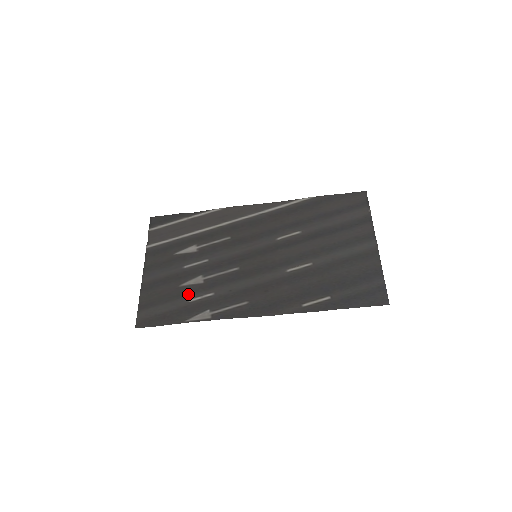
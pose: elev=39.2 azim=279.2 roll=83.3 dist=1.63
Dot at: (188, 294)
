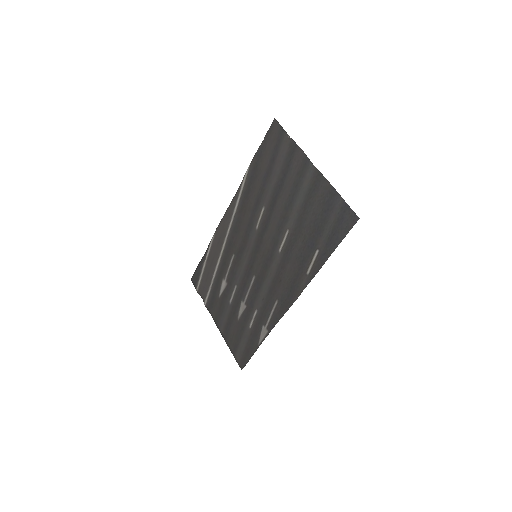
Dot at: (246, 323)
